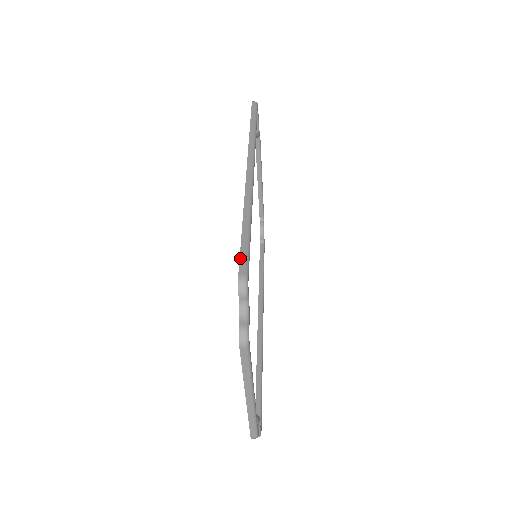
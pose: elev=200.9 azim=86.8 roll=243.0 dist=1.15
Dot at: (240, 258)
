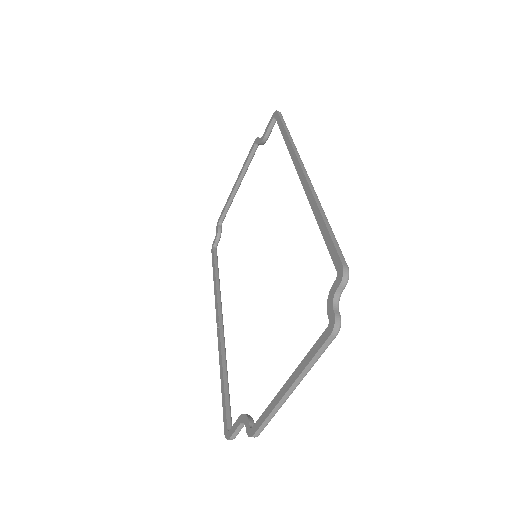
Dot at: (337, 249)
